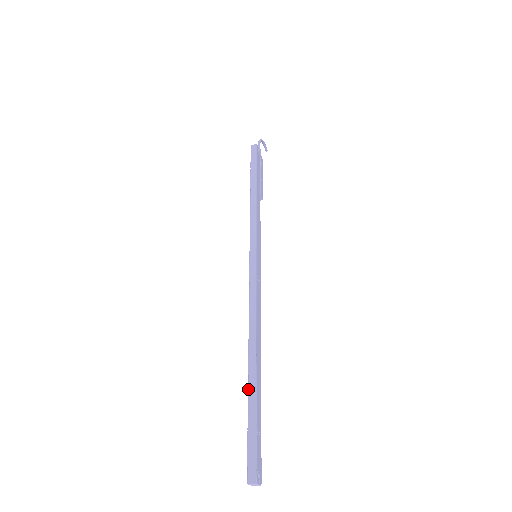
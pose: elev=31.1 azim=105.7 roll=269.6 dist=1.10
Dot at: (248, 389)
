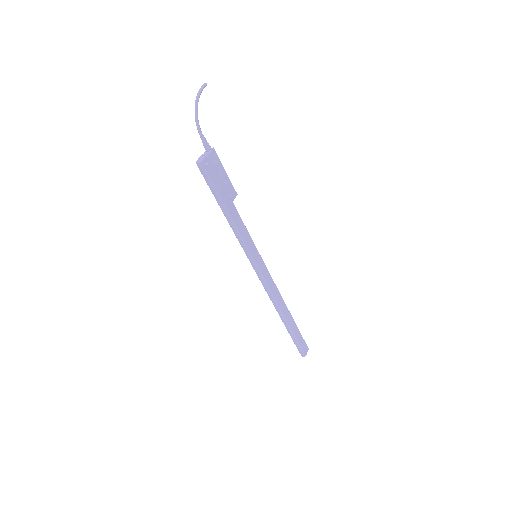
Dot at: occluded
